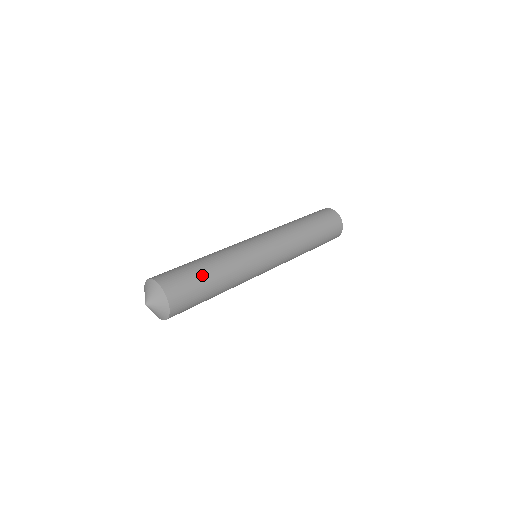
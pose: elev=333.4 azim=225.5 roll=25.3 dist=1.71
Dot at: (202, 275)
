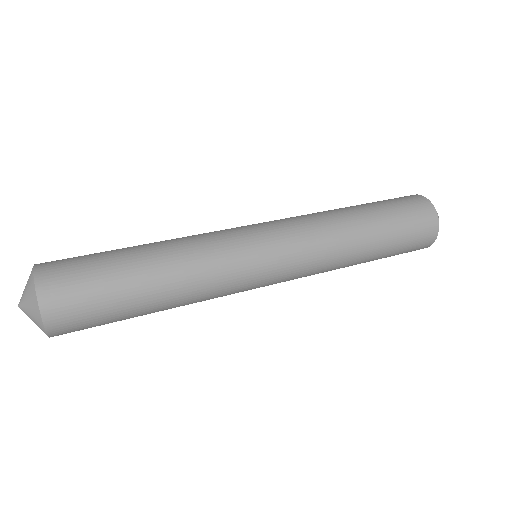
Dot at: (126, 298)
